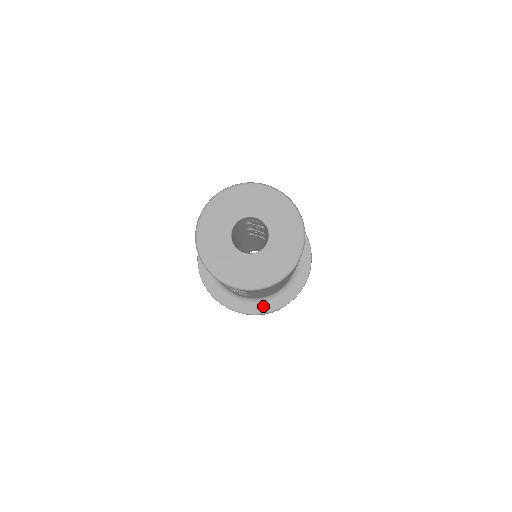
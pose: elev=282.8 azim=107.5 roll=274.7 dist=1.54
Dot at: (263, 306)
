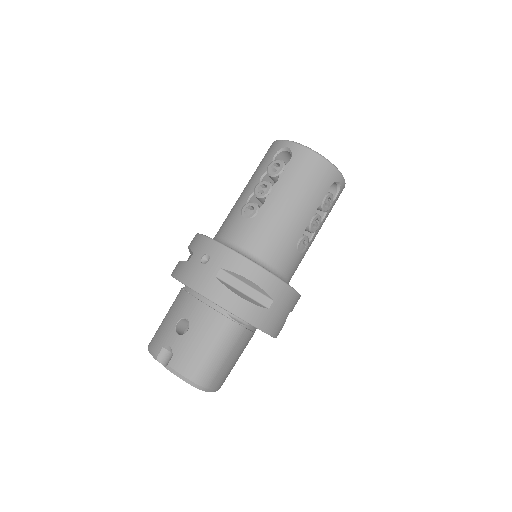
Dot at: occluded
